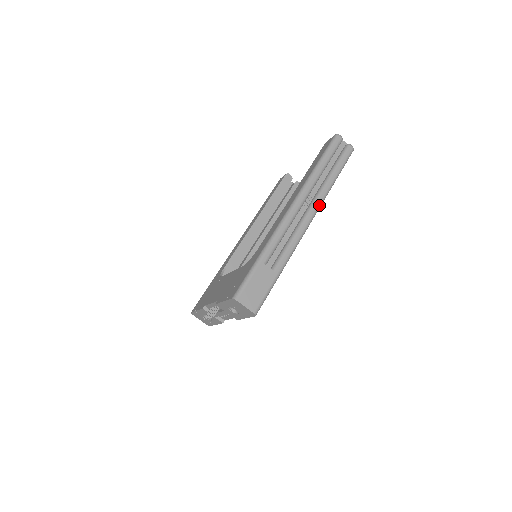
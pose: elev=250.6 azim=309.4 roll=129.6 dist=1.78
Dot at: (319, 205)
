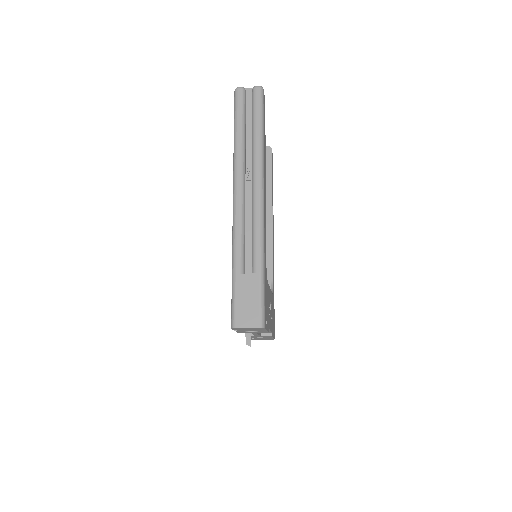
Dot at: (260, 173)
